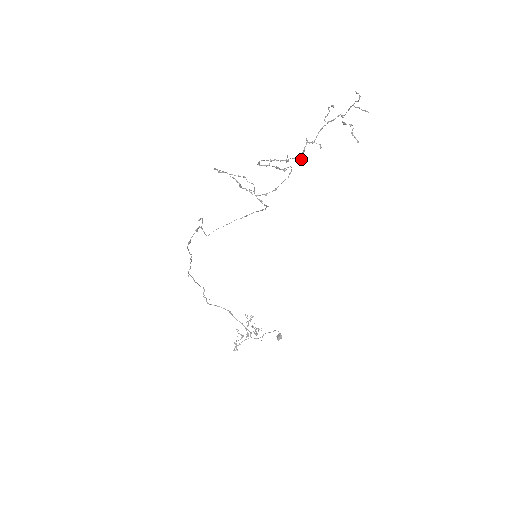
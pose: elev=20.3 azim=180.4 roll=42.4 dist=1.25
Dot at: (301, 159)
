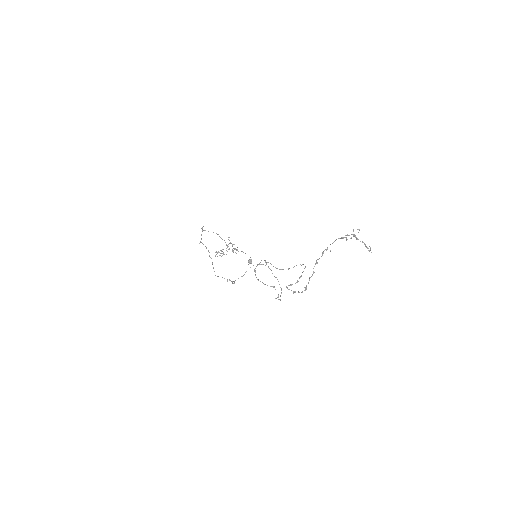
Dot at: (314, 272)
